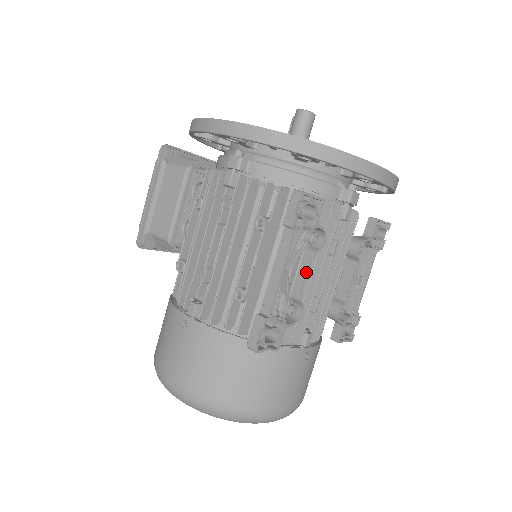
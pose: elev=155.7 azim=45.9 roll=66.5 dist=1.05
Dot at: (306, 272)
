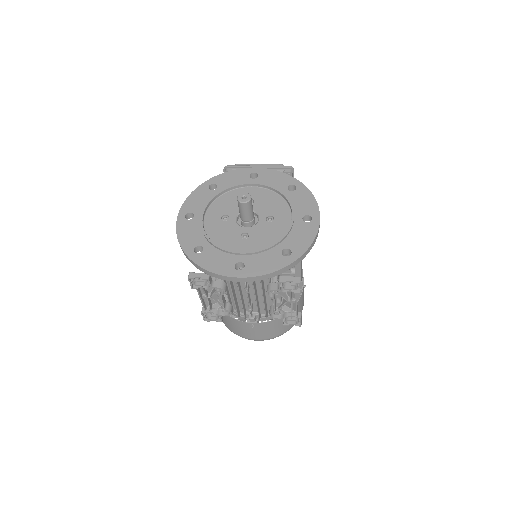
Dot at: (221, 300)
